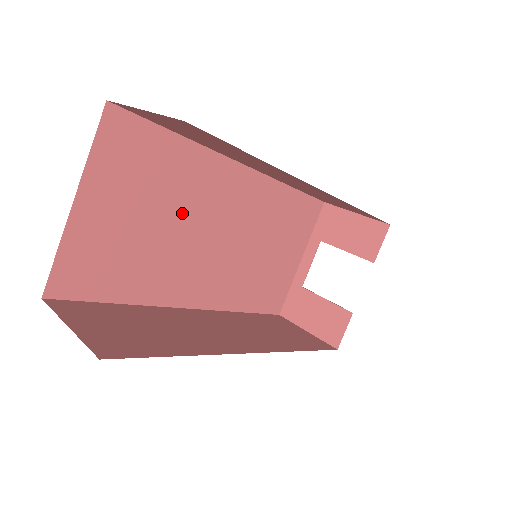
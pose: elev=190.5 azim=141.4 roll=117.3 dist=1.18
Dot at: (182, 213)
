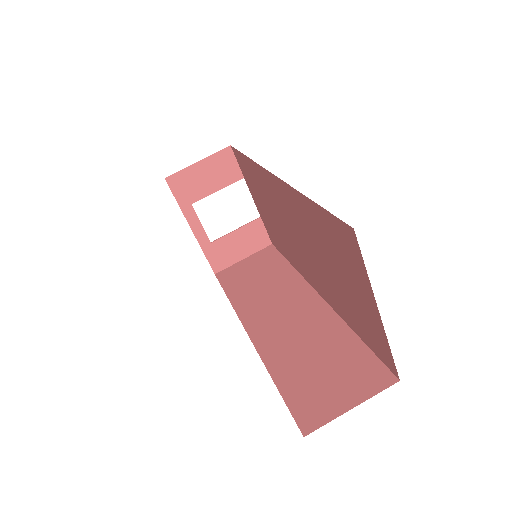
Dot at: occluded
